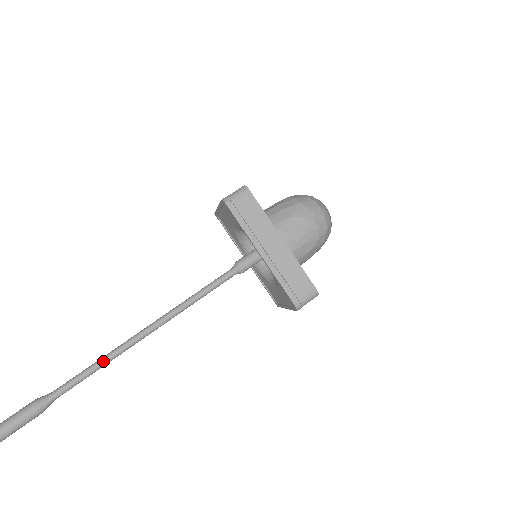
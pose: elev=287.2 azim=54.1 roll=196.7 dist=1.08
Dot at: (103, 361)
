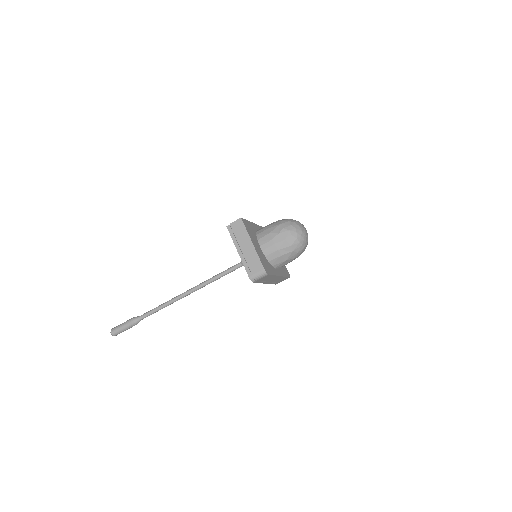
Dot at: occluded
